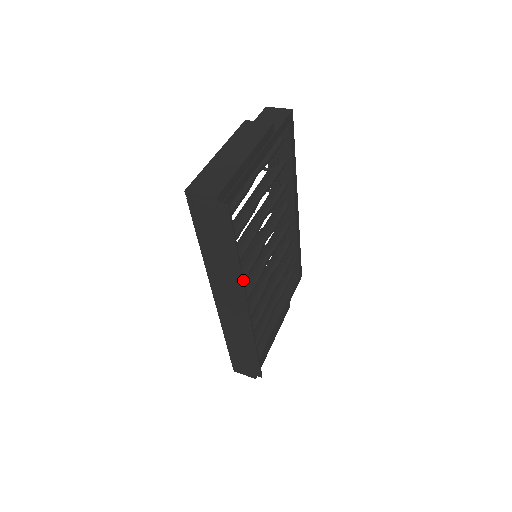
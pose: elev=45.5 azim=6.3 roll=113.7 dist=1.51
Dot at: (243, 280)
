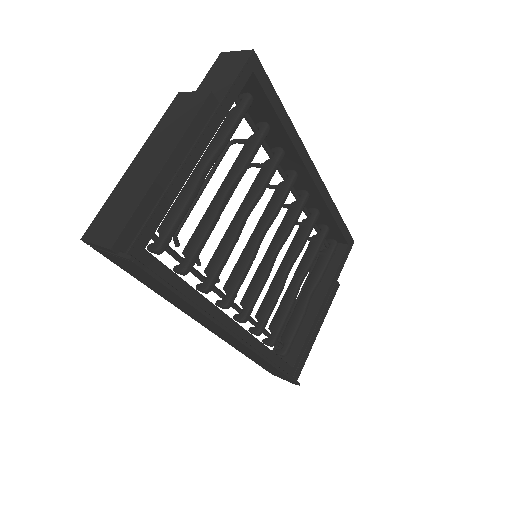
Dot at: (211, 318)
